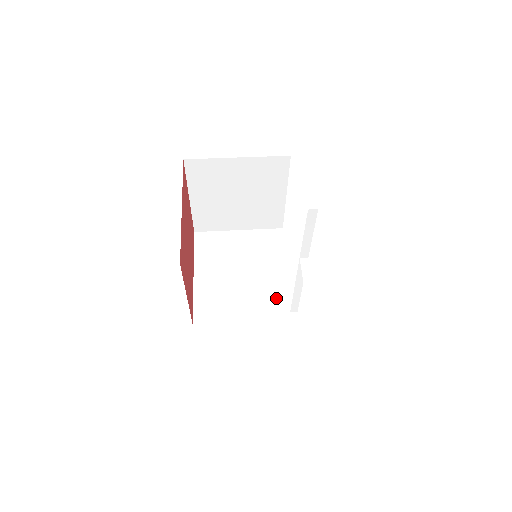
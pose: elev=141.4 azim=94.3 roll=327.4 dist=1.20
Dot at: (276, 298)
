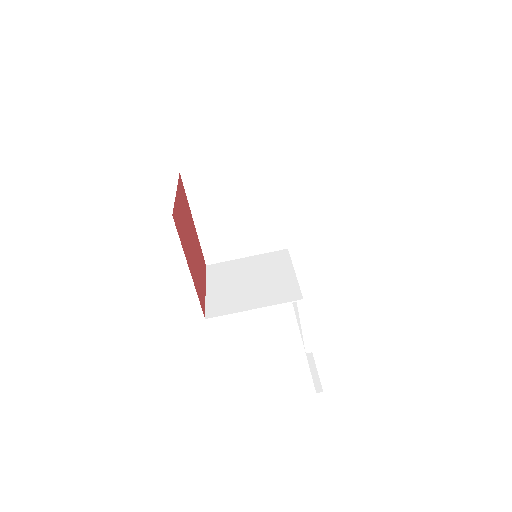
Dot at: (270, 233)
